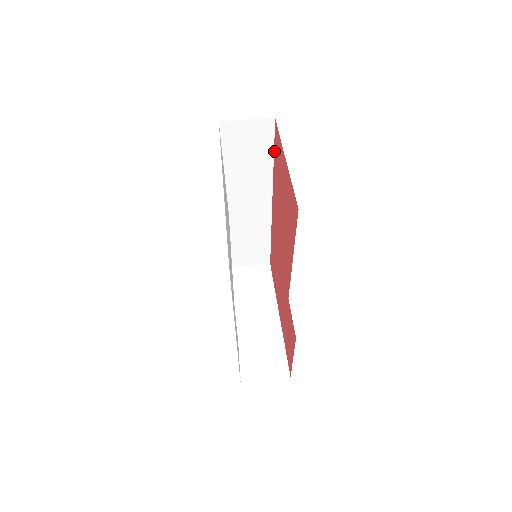
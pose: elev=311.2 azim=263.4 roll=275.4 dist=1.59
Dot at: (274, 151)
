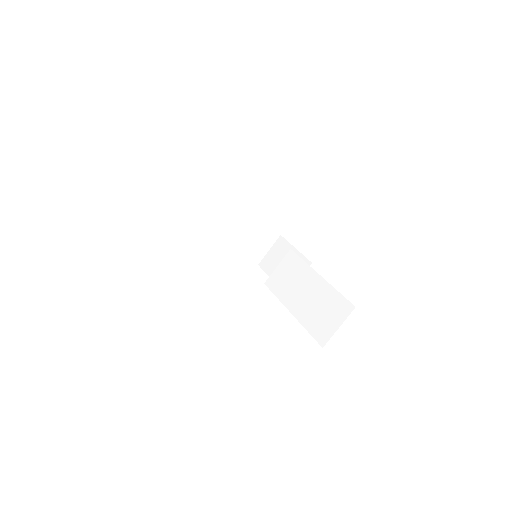
Dot at: occluded
